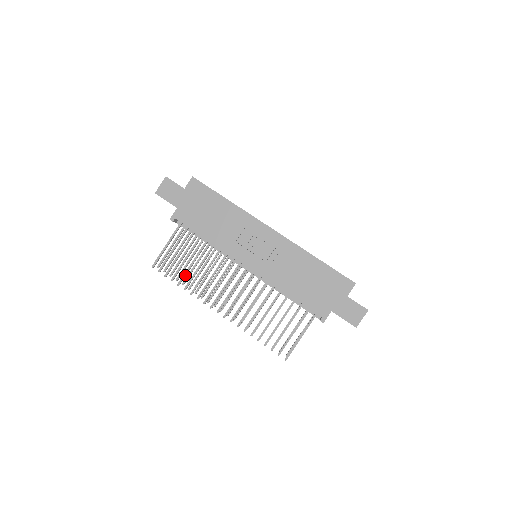
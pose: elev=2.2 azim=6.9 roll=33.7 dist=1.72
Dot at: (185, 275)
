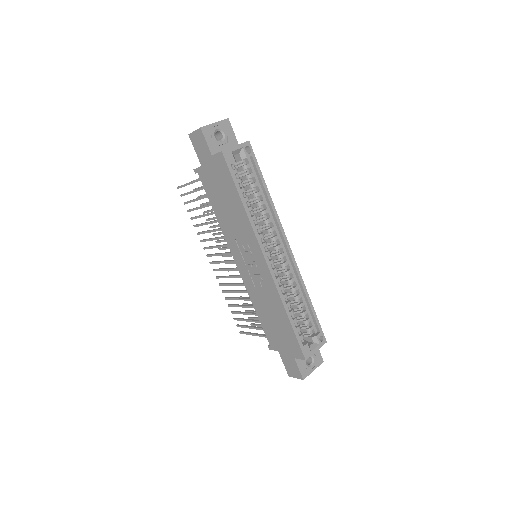
Dot at: occluded
